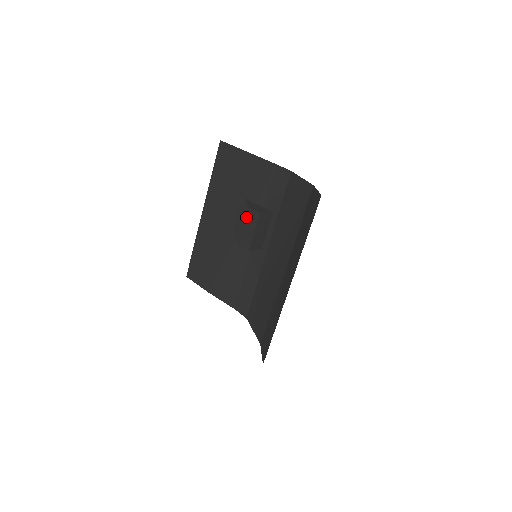
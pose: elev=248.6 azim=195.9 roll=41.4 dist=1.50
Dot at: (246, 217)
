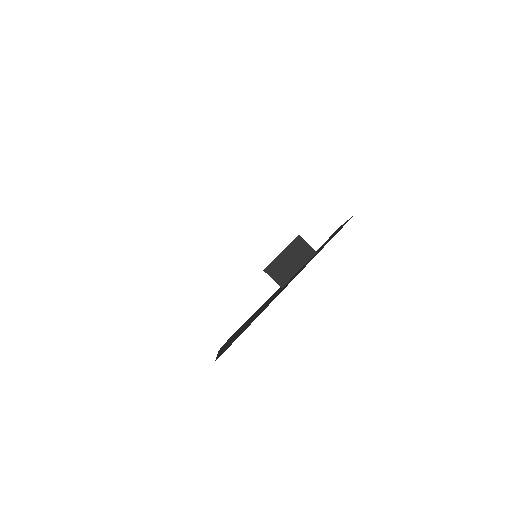
Dot at: occluded
